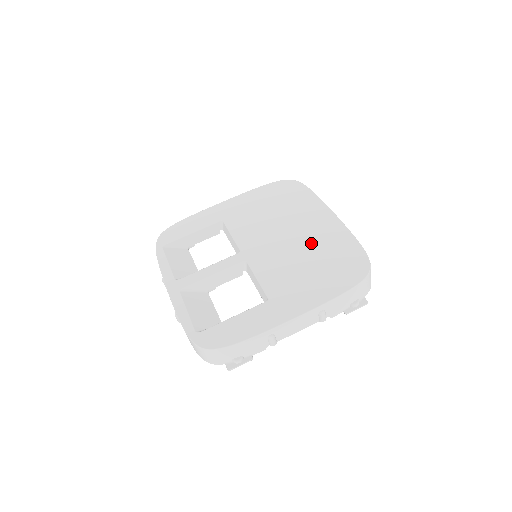
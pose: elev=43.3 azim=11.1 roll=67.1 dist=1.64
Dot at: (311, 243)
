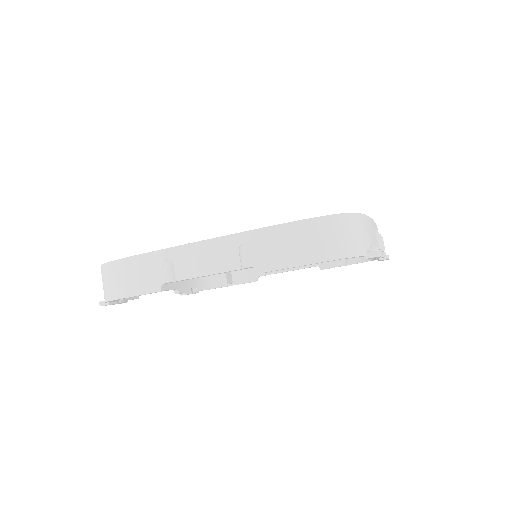
Dot at: occluded
